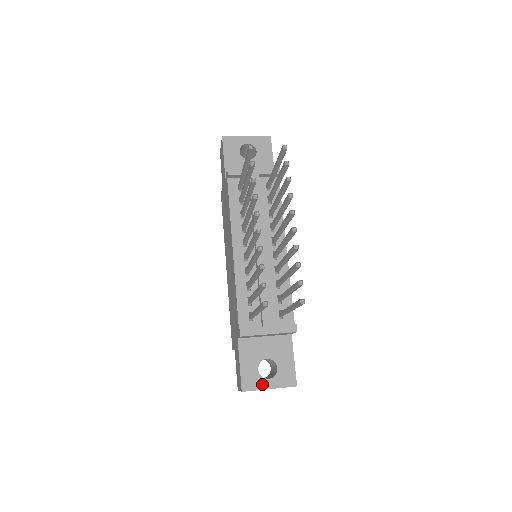
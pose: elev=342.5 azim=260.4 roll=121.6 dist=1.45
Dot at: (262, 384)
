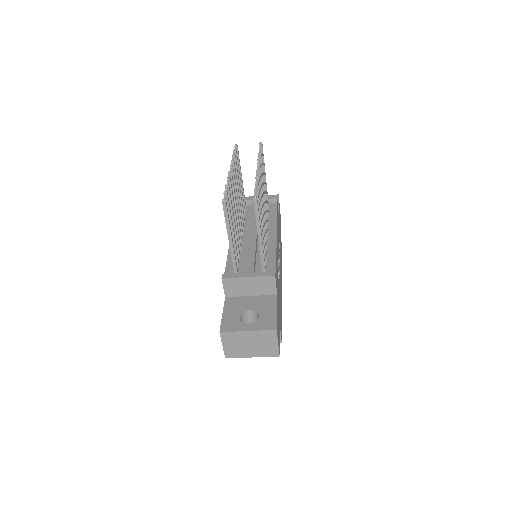
Dot at: (241, 327)
